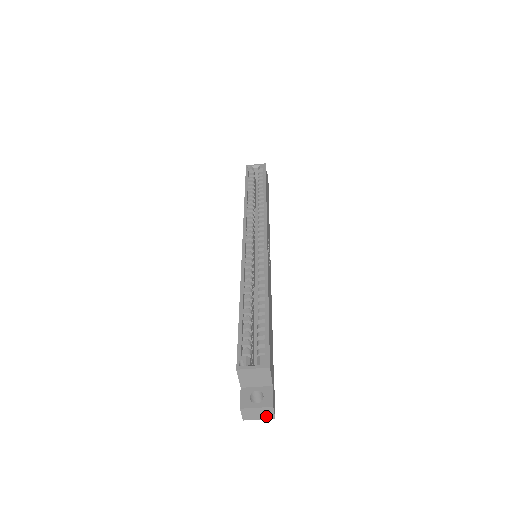
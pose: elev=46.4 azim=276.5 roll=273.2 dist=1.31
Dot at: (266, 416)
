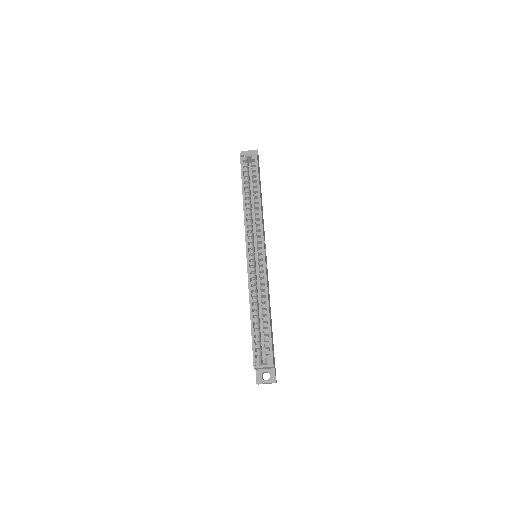
Dot at: (271, 383)
